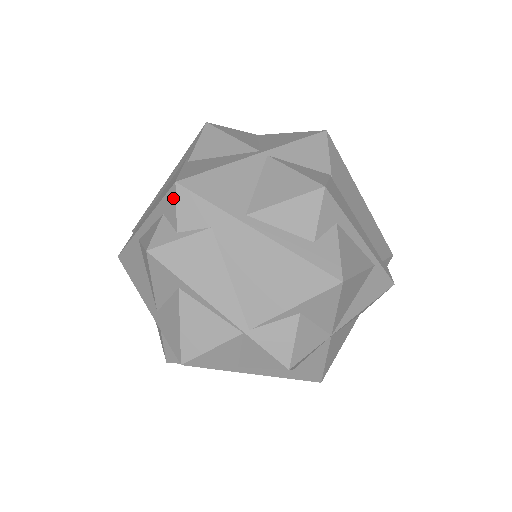
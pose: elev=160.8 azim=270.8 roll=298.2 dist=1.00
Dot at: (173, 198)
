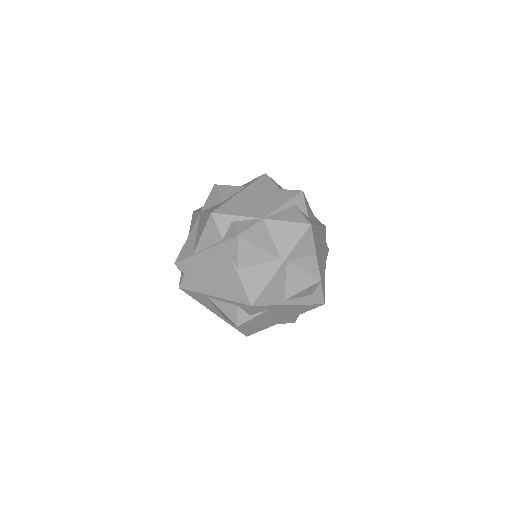
Dot at: (248, 308)
